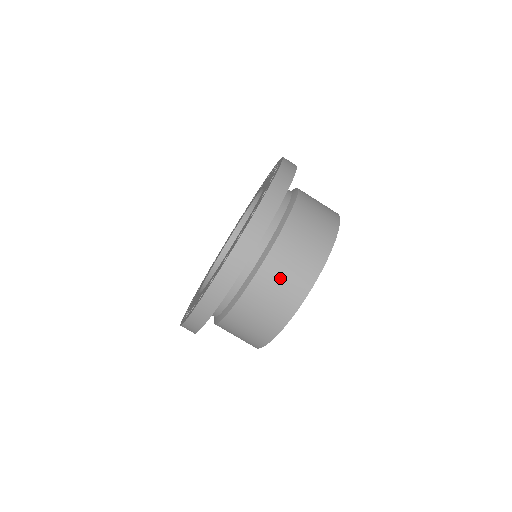
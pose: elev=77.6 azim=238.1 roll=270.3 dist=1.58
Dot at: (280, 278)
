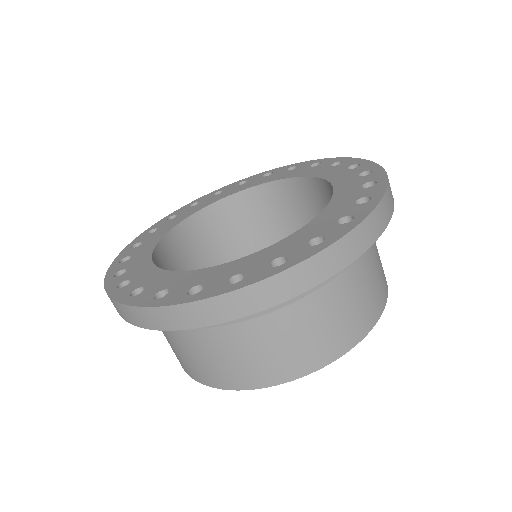
Dot at: (249, 351)
